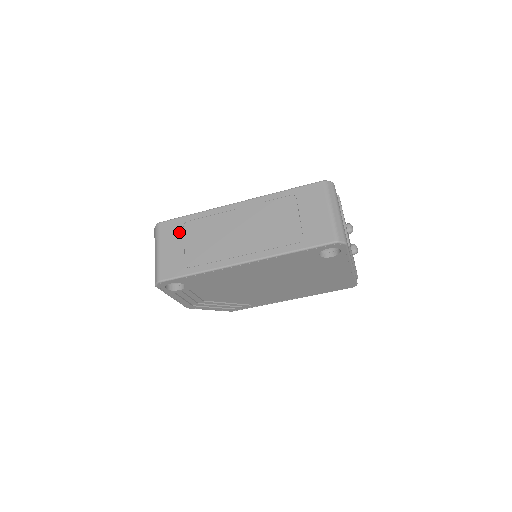
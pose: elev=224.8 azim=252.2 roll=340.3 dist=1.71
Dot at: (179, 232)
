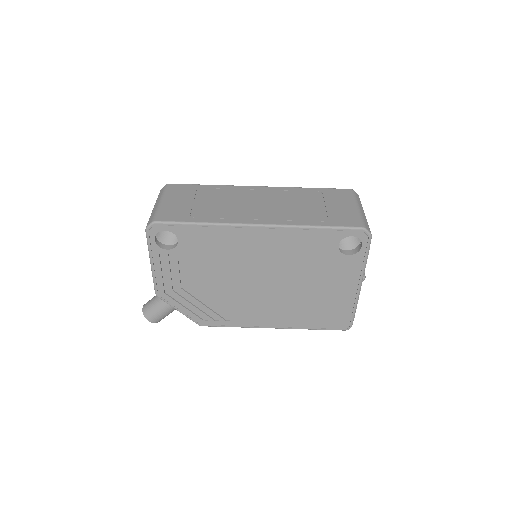
Dot at: (190, 193)
